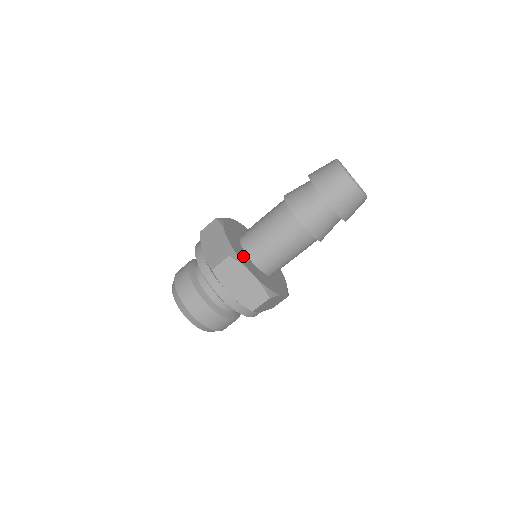
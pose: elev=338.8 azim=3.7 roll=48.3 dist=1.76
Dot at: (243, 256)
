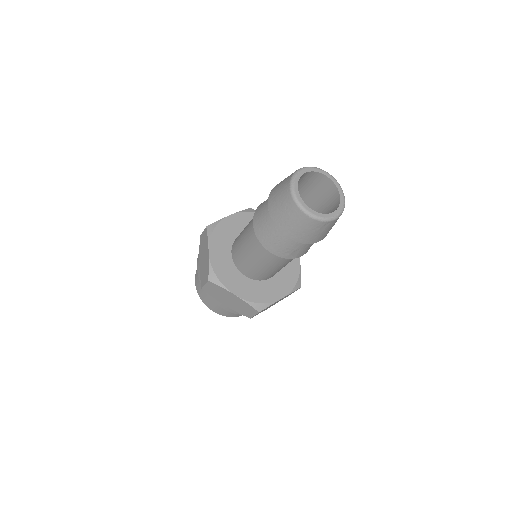
Dot at: (262, 291)
